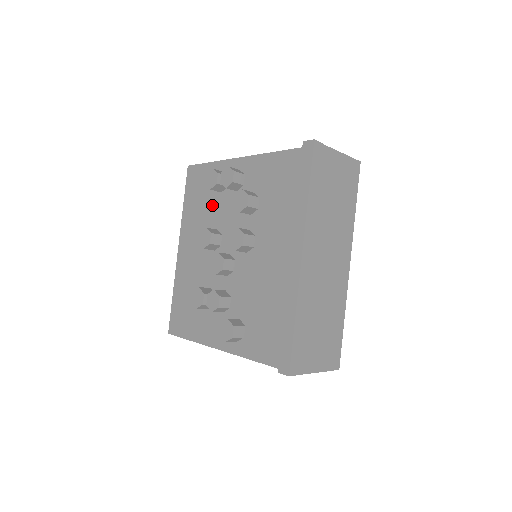
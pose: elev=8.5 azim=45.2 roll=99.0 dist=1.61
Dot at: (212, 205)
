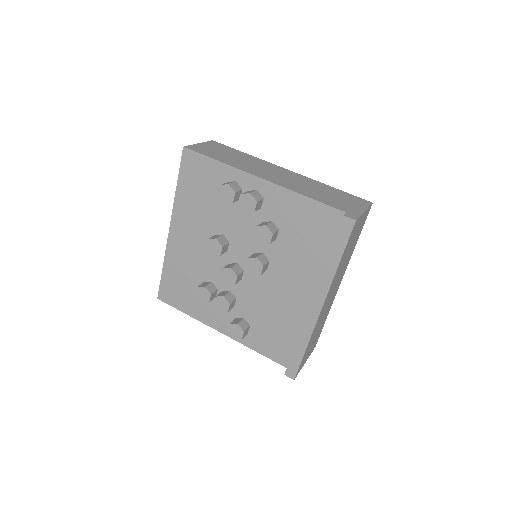
Dot at: (218, 208)
